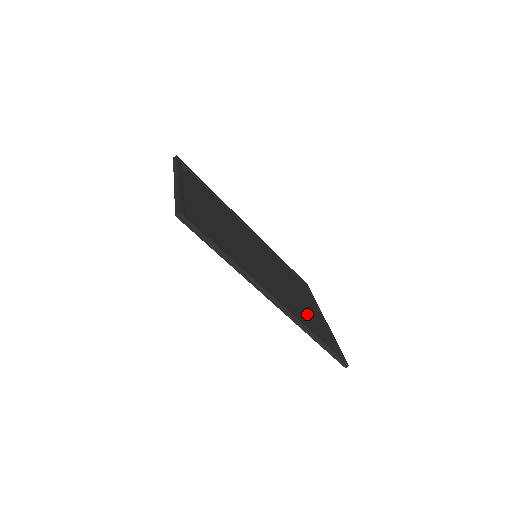
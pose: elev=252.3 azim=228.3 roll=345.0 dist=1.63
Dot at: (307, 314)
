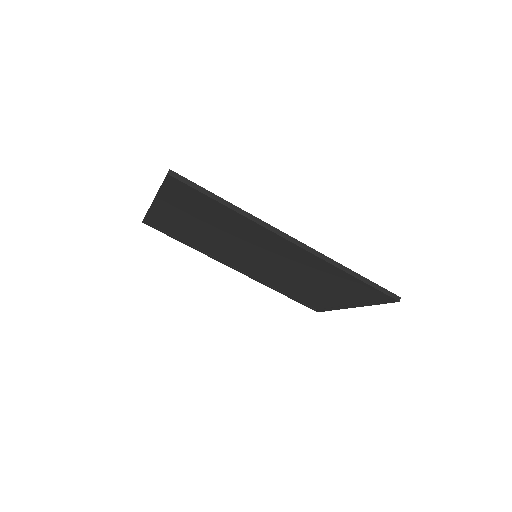
Dot at: occluded
